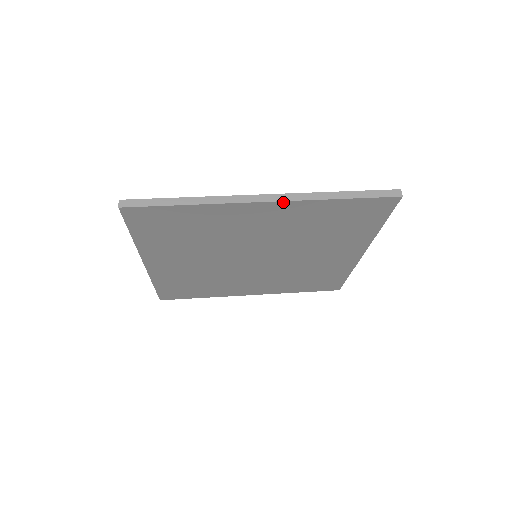
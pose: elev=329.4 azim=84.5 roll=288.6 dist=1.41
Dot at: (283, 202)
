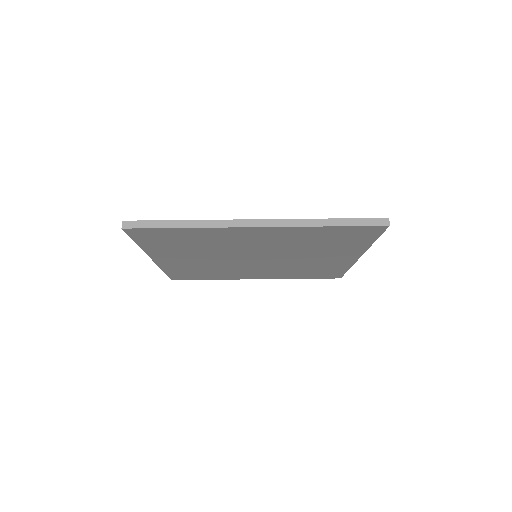
Dot at: (274, 227)
